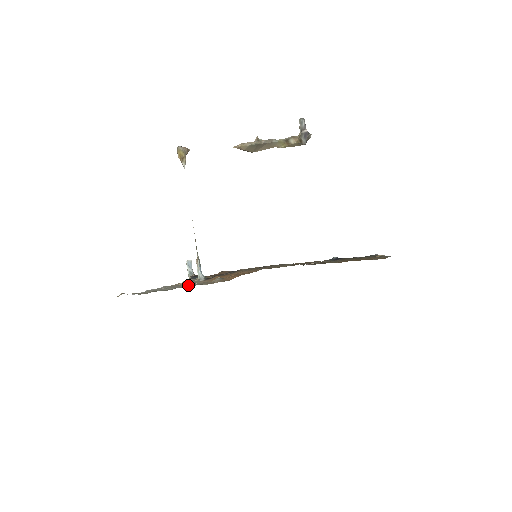
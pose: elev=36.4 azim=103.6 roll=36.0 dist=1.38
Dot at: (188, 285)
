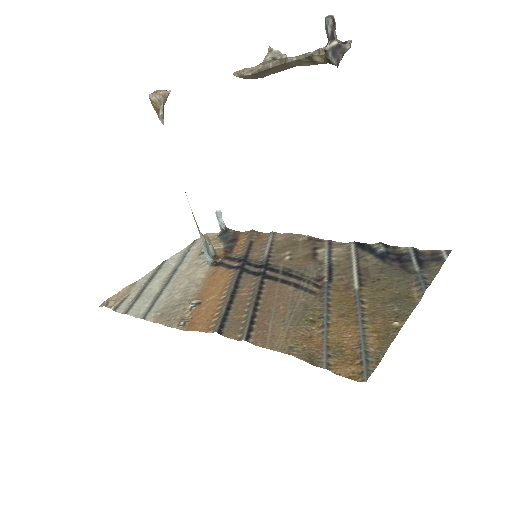
Dot at: (172, 294)
